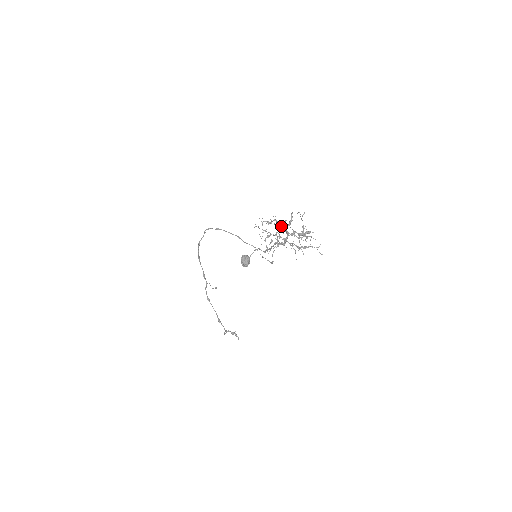
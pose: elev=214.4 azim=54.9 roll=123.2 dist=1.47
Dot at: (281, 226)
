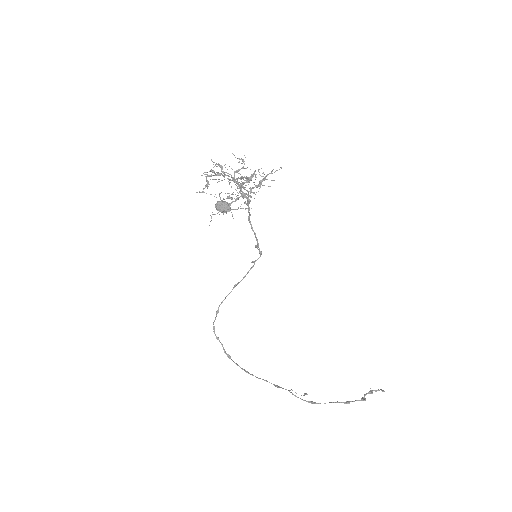
Dot at: (217, 174)
